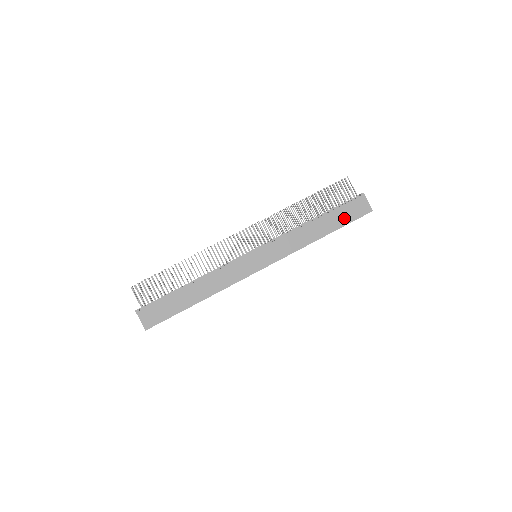
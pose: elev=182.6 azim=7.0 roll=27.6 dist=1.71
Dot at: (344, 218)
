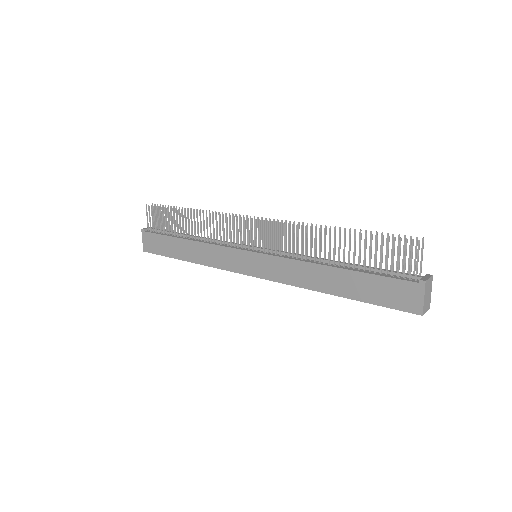
Dot at: (373, 293)
